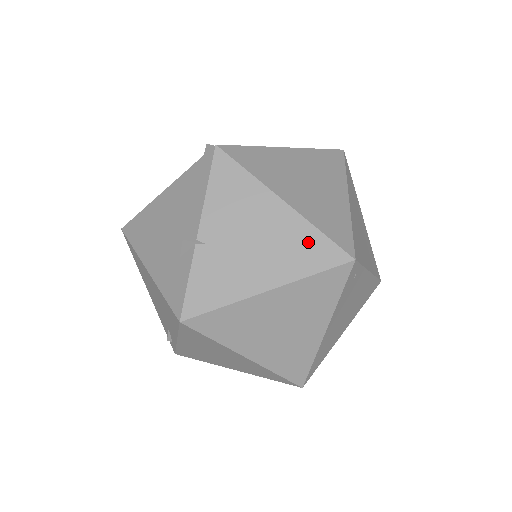
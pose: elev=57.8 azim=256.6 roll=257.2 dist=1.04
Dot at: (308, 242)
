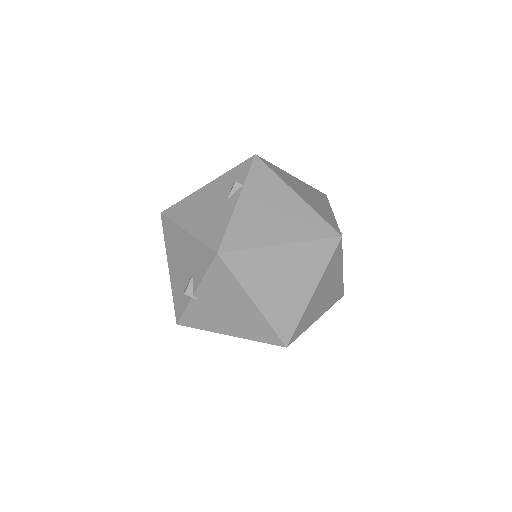
Dot at: (261, 328)
